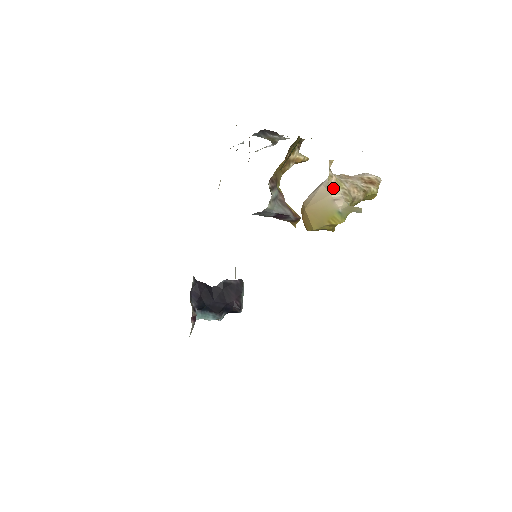
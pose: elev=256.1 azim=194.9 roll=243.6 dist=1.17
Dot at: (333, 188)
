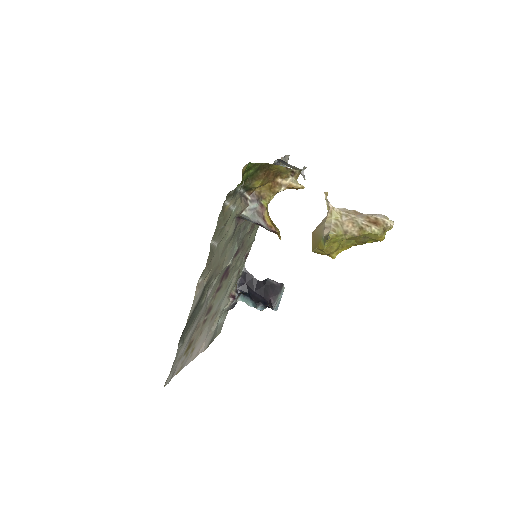
Dot at: (328, 218)
